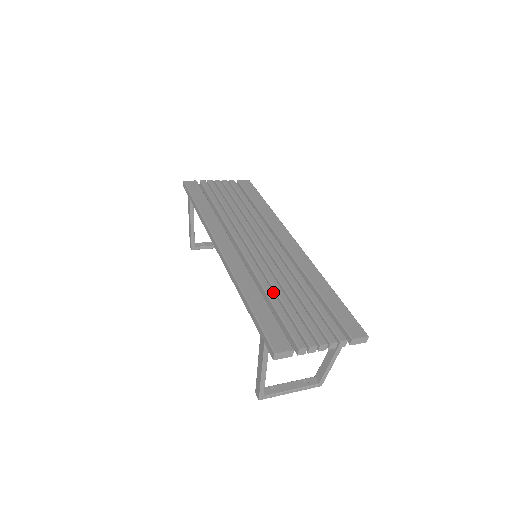
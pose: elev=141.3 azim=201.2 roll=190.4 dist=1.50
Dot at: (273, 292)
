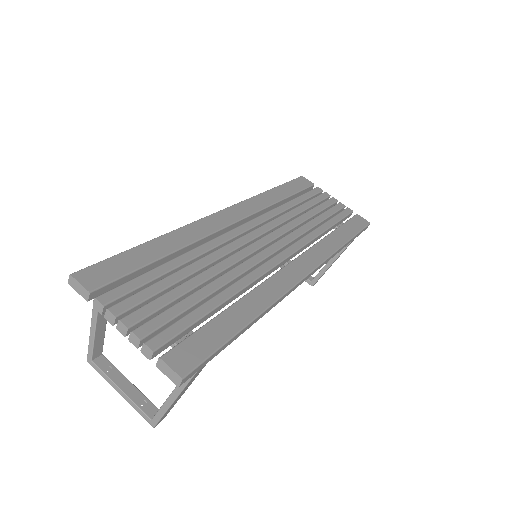
Dot at: (186, 262)
